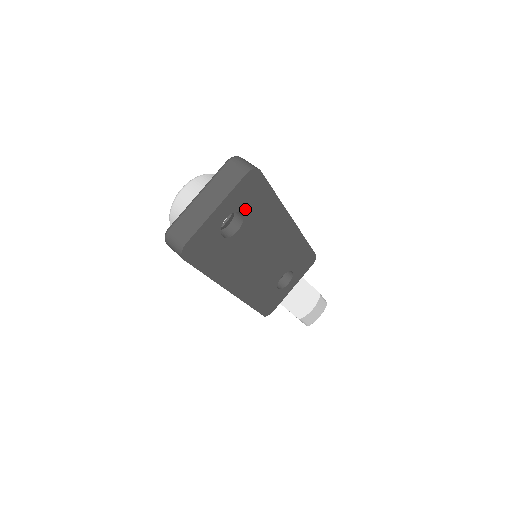
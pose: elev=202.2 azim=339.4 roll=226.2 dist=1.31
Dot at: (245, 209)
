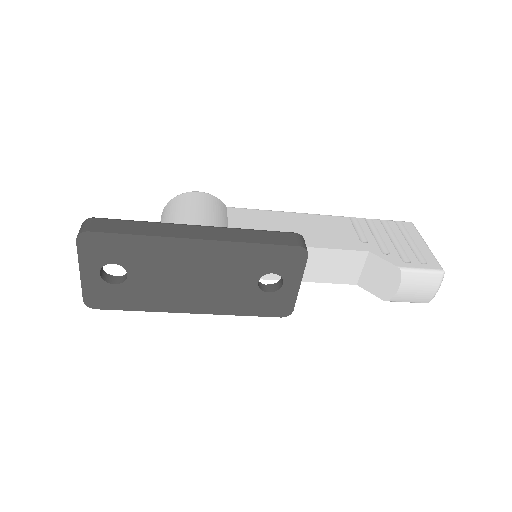
Dot at: (113, 259)
